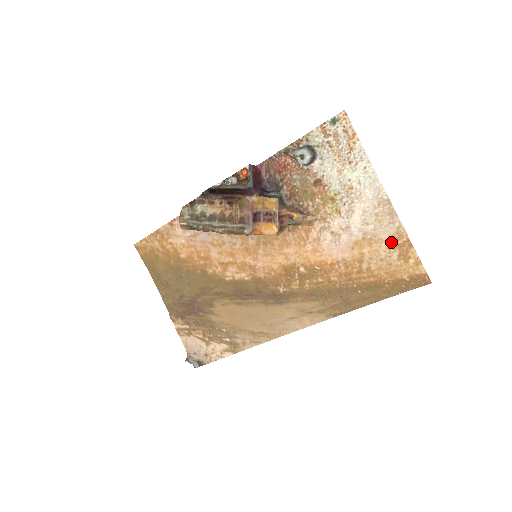
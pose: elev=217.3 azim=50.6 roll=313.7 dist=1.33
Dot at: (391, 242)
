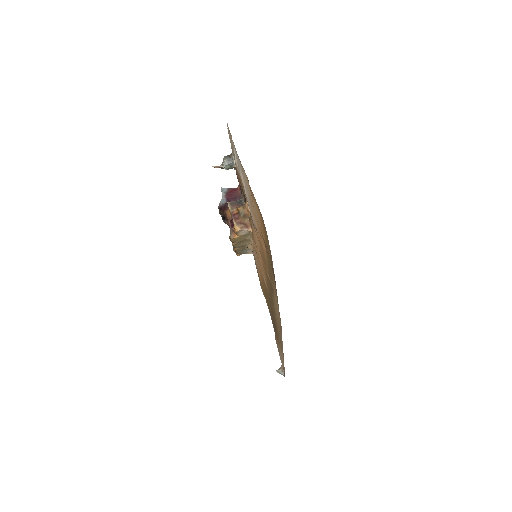
Dot at: occluded
